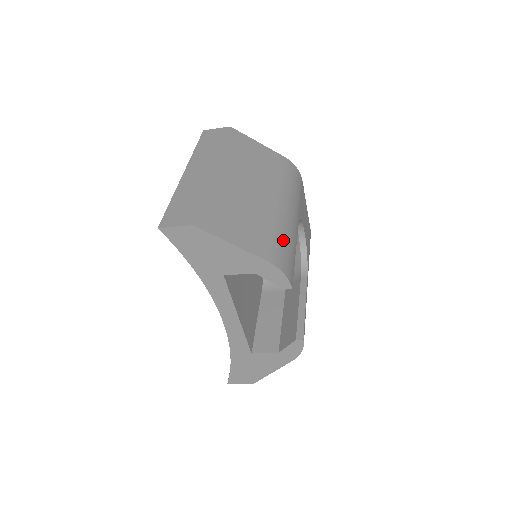
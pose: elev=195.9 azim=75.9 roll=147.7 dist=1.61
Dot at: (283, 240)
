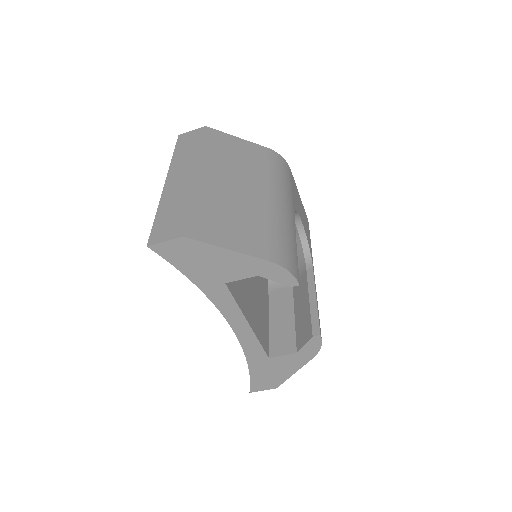
Dot at: (281, 235)
